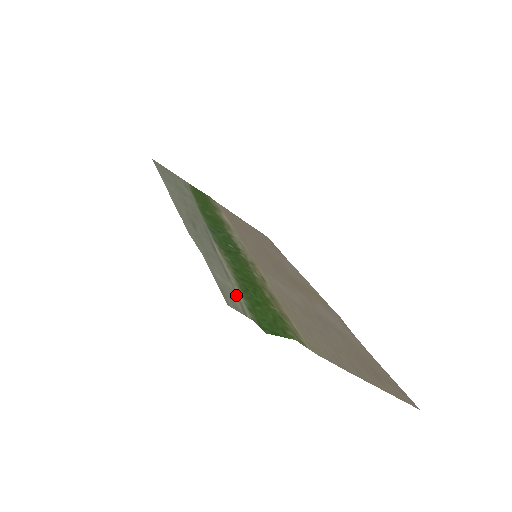
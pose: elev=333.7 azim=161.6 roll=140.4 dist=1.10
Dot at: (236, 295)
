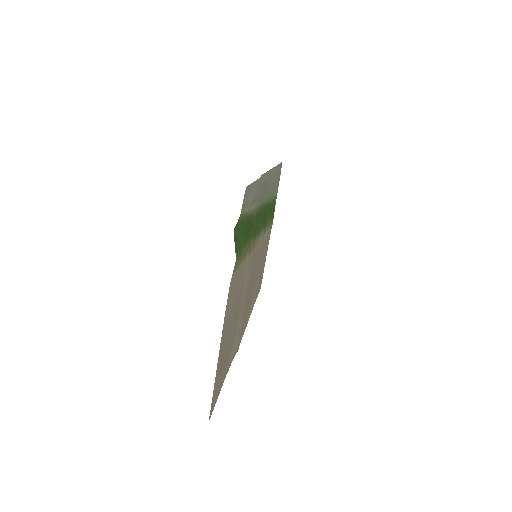
Dot at: (247, 204)
